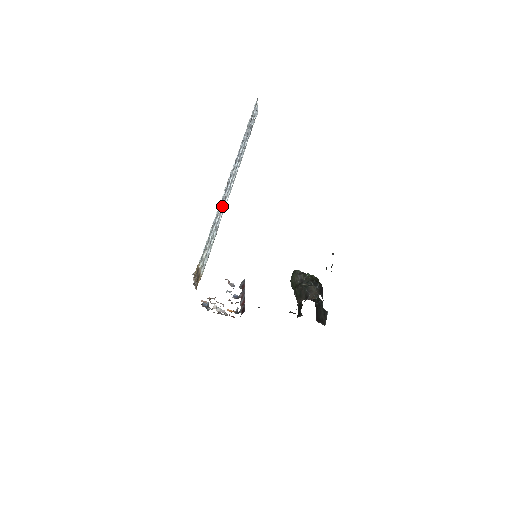
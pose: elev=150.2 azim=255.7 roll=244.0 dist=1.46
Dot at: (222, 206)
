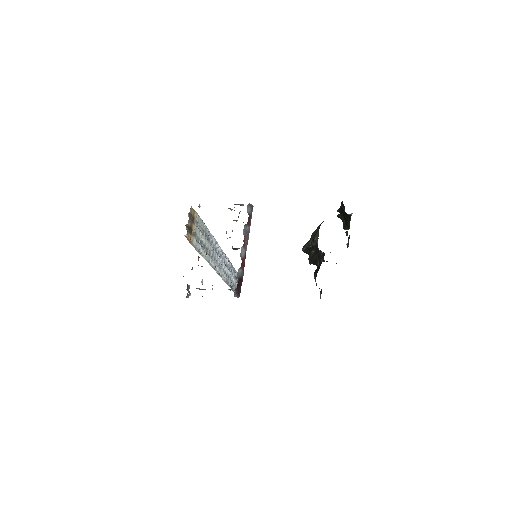
Dot at: occluded
